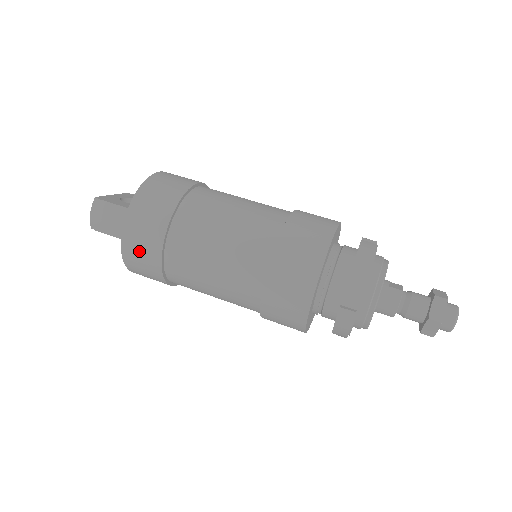
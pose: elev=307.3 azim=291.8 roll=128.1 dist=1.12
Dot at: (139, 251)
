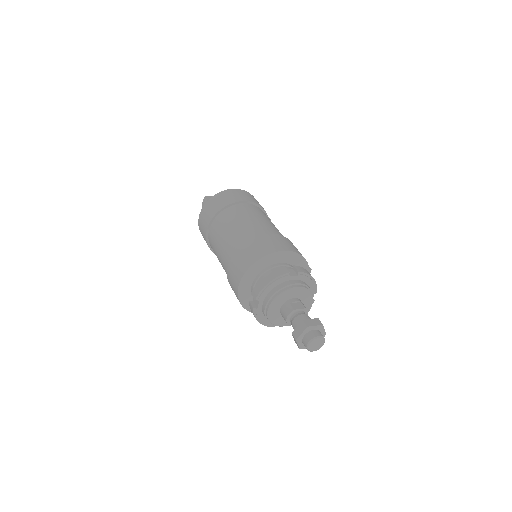
Dot at: (202, 232)
